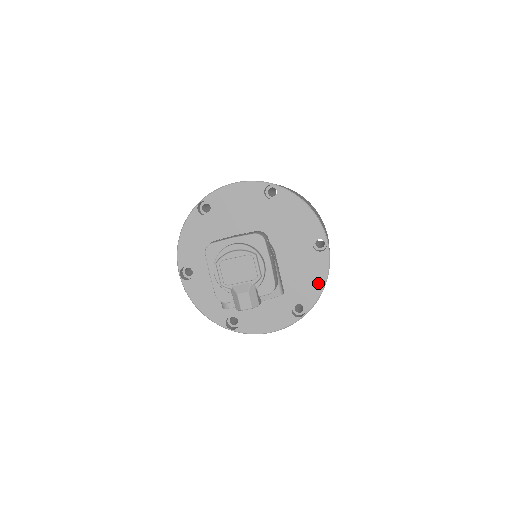
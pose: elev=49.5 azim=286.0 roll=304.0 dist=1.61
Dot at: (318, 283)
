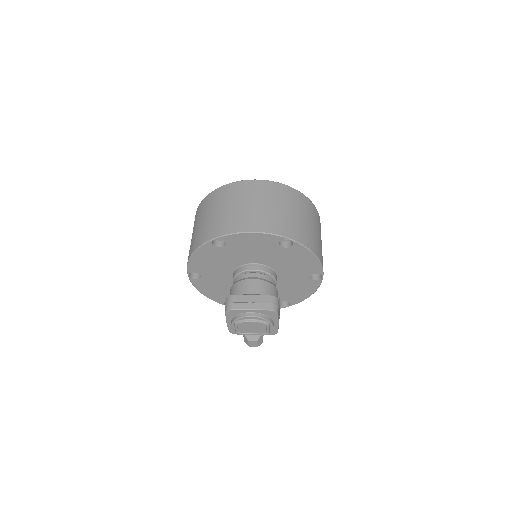
Dot at: (306, 294)
